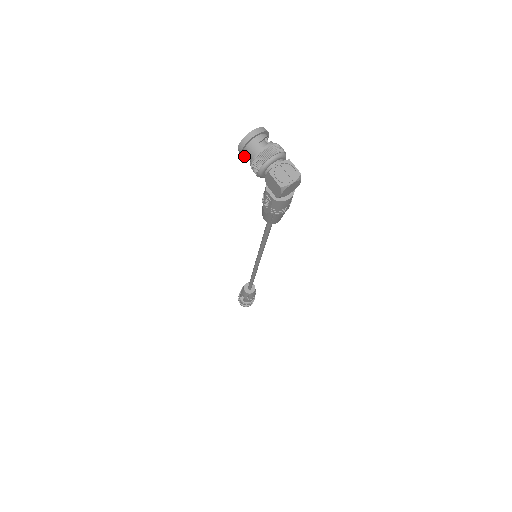
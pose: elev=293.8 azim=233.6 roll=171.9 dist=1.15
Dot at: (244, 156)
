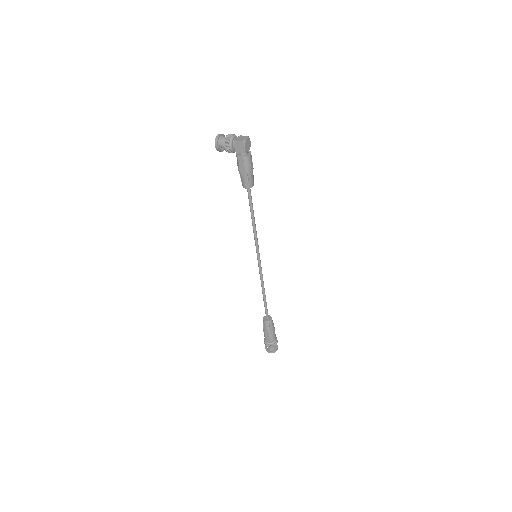
Dot at: (219, 151)
